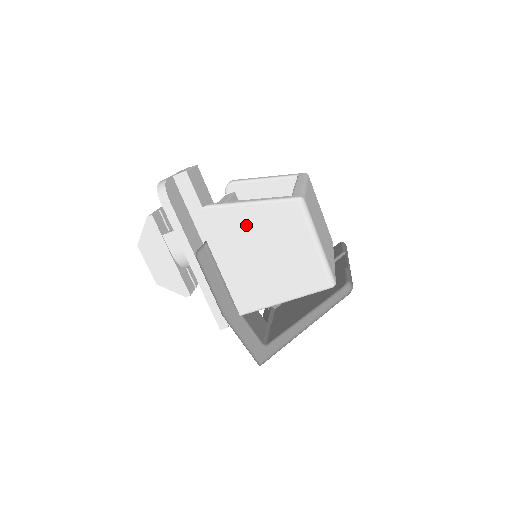
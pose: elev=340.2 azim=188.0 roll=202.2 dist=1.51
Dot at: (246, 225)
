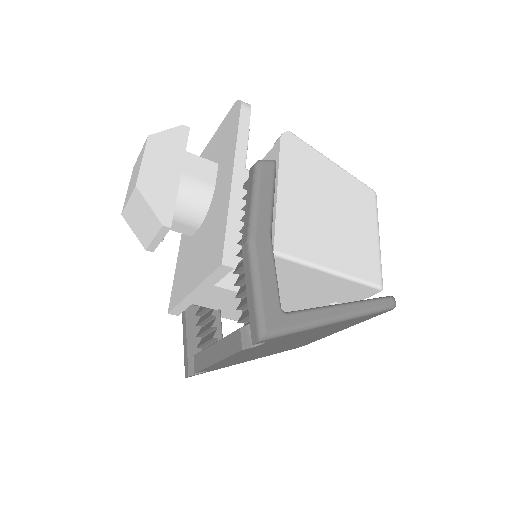
Dot at: (324, 175)
